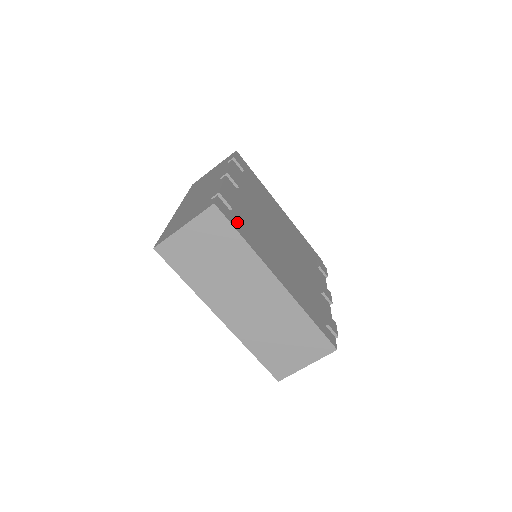
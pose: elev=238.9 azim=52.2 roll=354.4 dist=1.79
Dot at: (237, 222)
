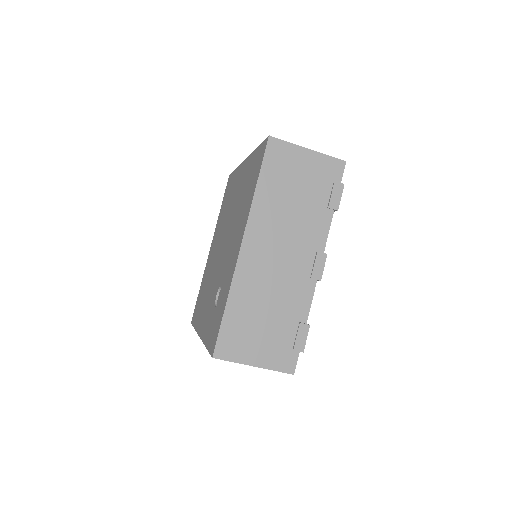
Dot at: occluded
